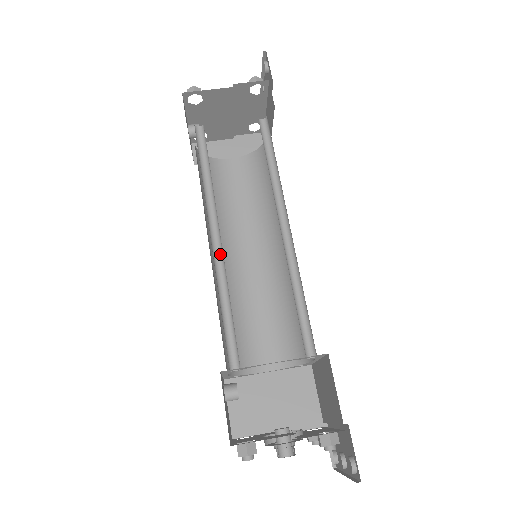
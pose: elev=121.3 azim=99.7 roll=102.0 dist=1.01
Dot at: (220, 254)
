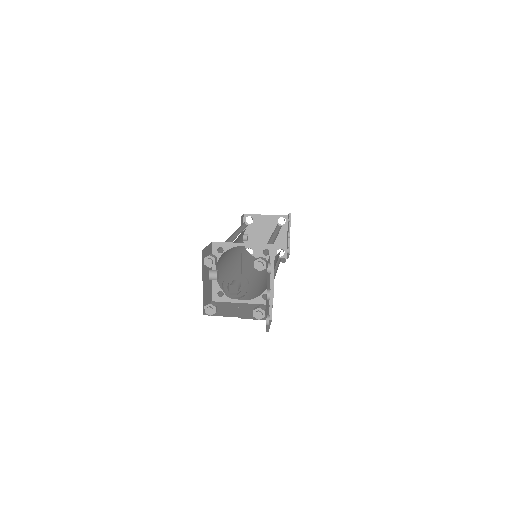
Dot at: occluded
